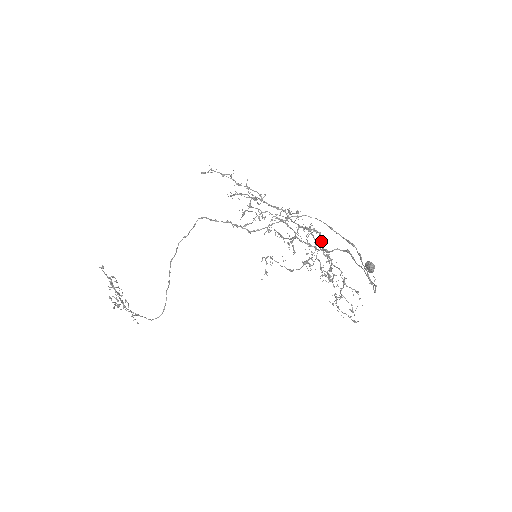
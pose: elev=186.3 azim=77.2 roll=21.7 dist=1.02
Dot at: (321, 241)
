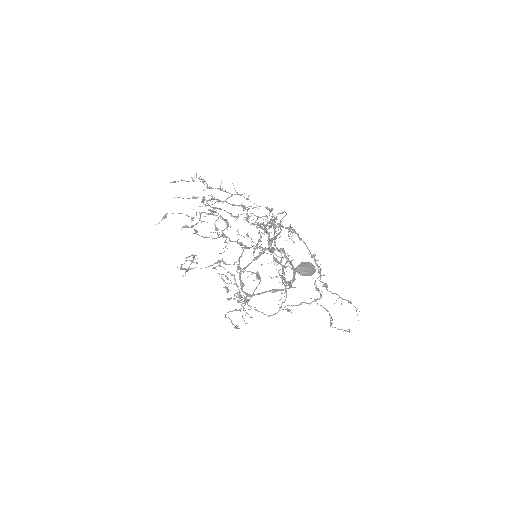
Dot at: (301, 239)
